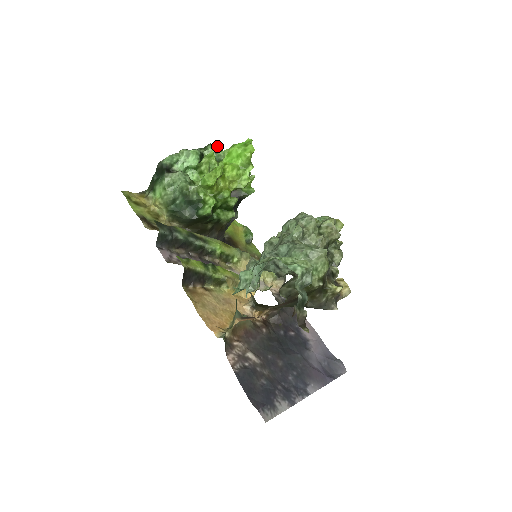
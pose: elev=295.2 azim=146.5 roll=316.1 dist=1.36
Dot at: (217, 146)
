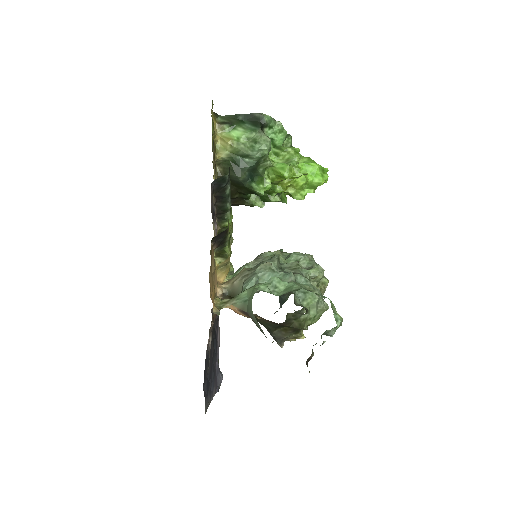
Dot at: occluded
